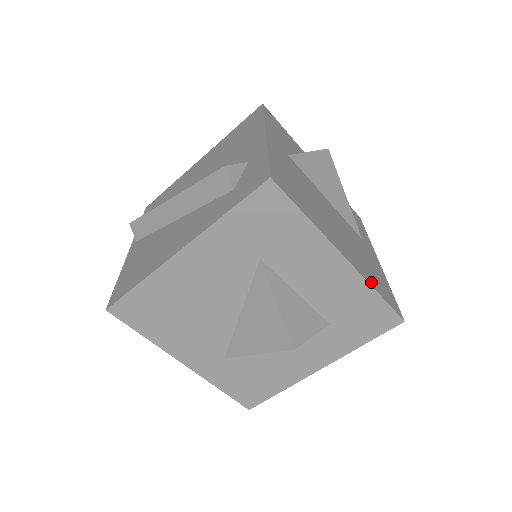
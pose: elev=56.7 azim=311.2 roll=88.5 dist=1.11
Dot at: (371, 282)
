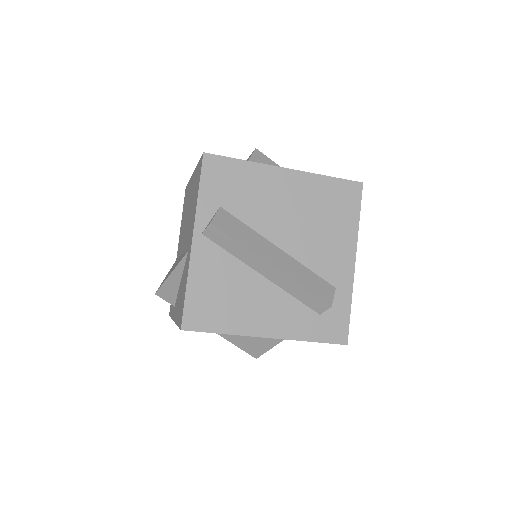
Dot at: occluded
